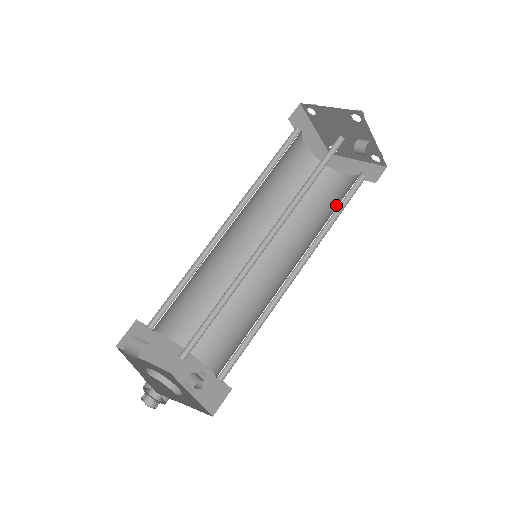
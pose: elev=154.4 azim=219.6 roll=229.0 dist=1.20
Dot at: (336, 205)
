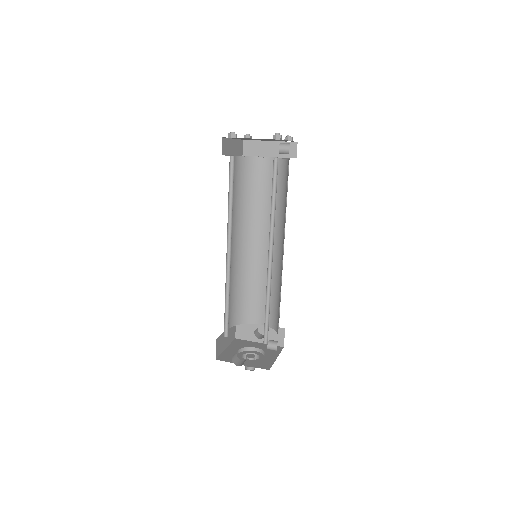
Dot at: (280, 188)
